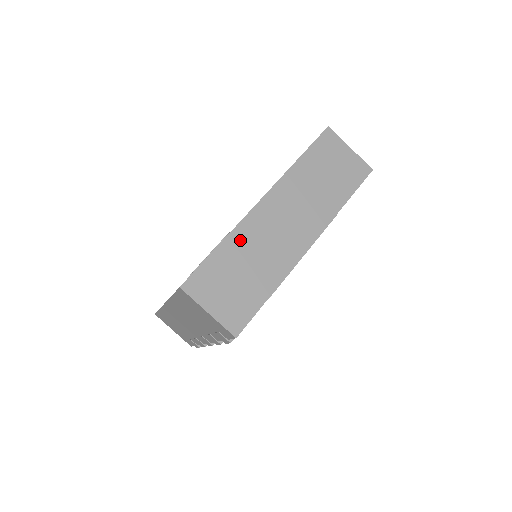
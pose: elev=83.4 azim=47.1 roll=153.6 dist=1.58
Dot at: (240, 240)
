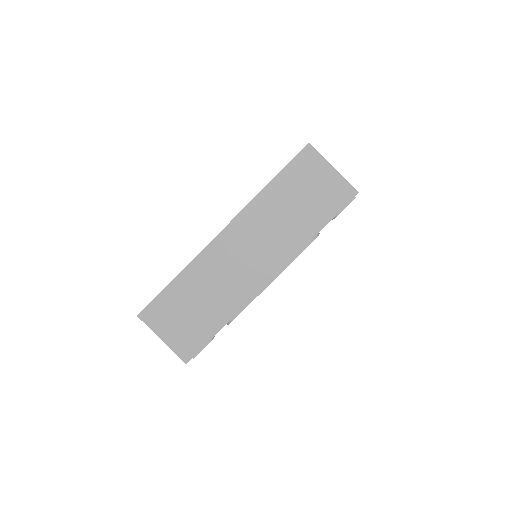
Dot at: (196, 273)
